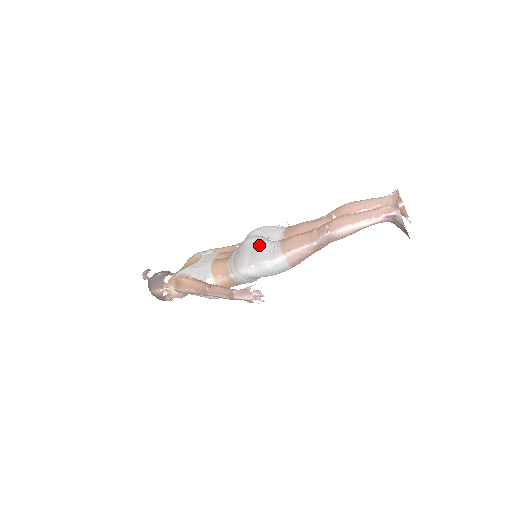
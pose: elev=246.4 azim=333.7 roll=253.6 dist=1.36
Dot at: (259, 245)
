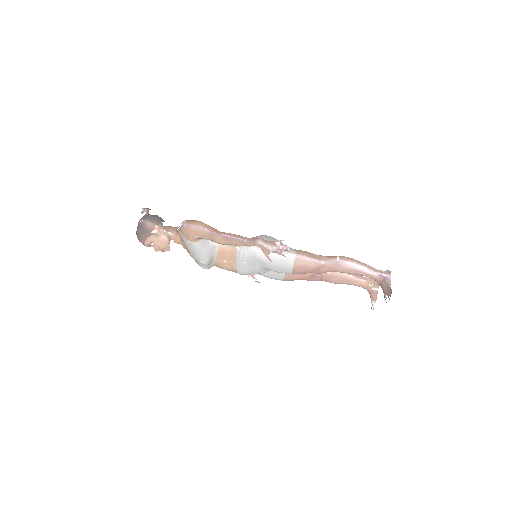
Dot at: (278, 240)
